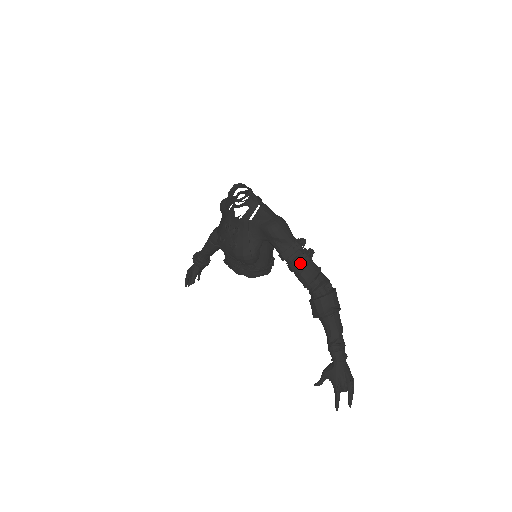
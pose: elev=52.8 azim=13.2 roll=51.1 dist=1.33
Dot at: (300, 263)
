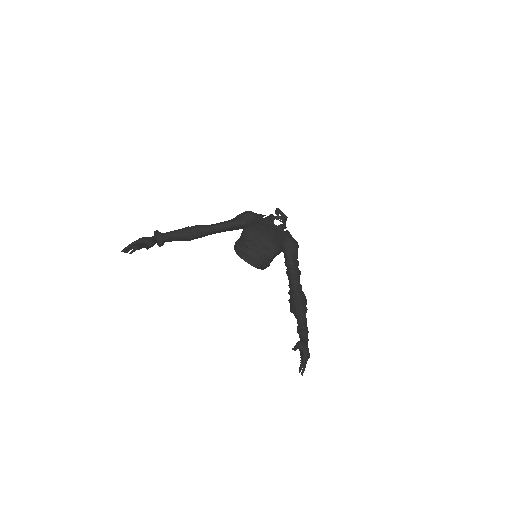
Dot at: (299, 273)
